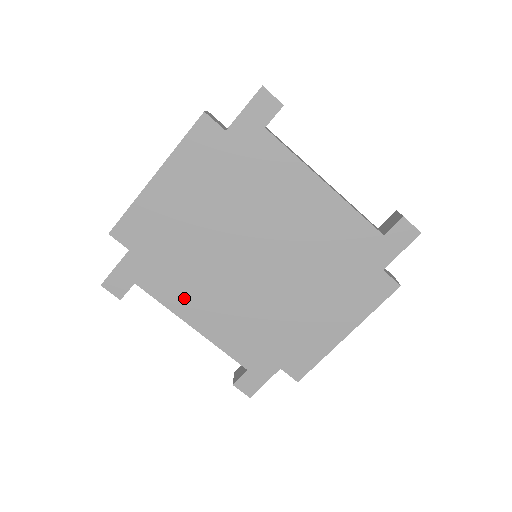
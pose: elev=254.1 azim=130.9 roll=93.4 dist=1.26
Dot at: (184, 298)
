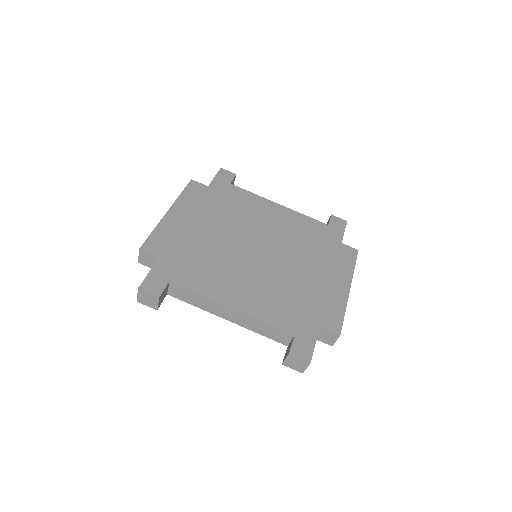
Dot at: (216, 285)
